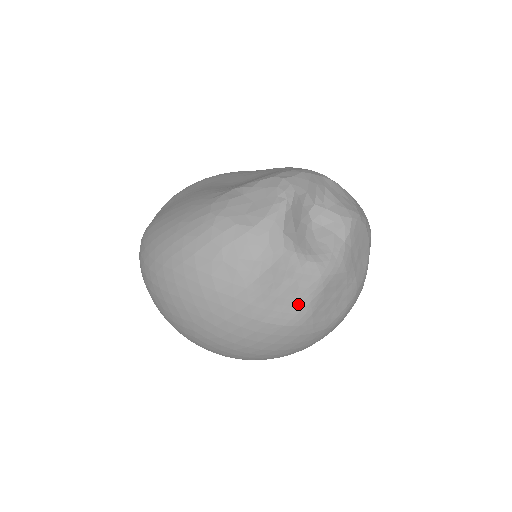
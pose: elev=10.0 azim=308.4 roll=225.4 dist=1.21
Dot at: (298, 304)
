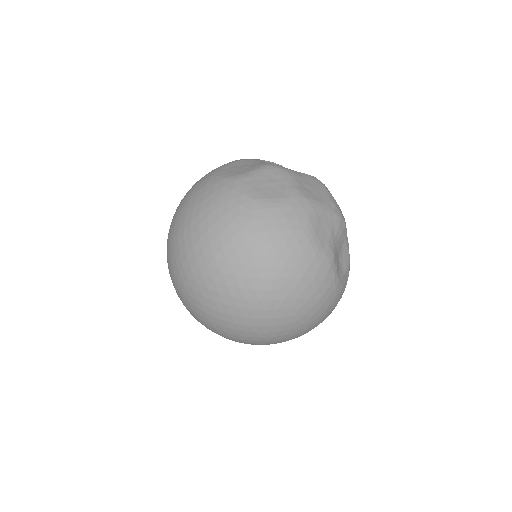
Dot at: (243, 171)
